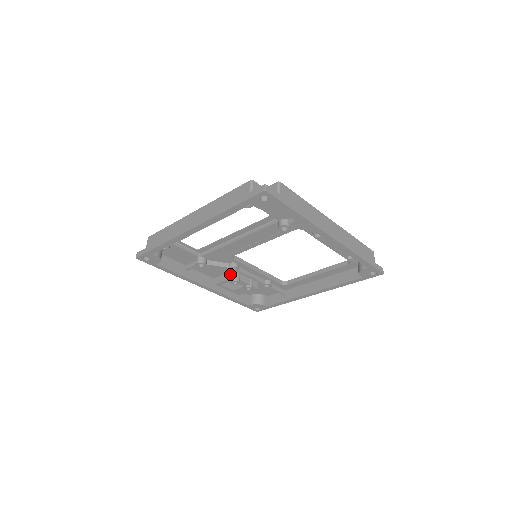
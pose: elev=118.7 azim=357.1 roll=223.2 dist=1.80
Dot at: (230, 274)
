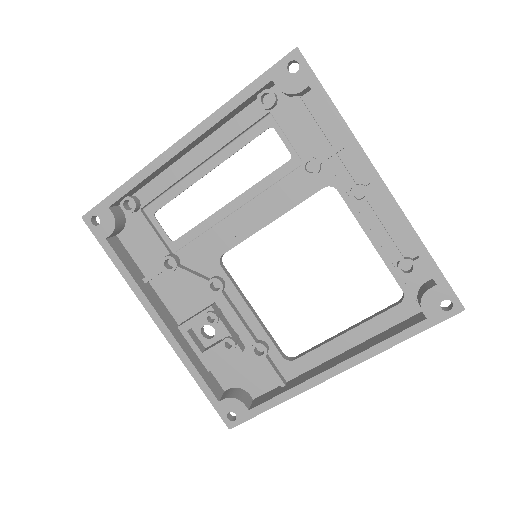
Dot at: (207, 307)
